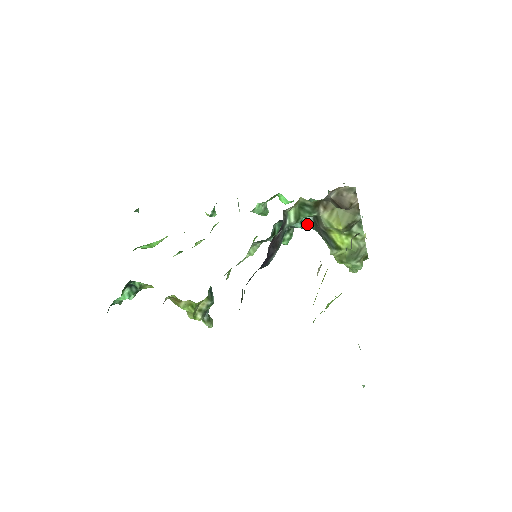
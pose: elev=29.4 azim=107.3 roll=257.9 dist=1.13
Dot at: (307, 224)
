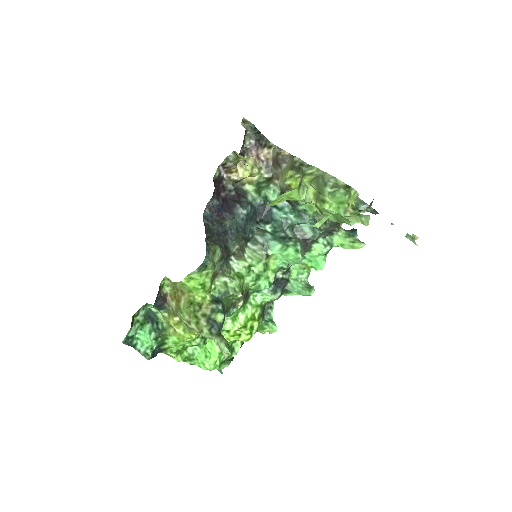
Dot at: (288, 212)
